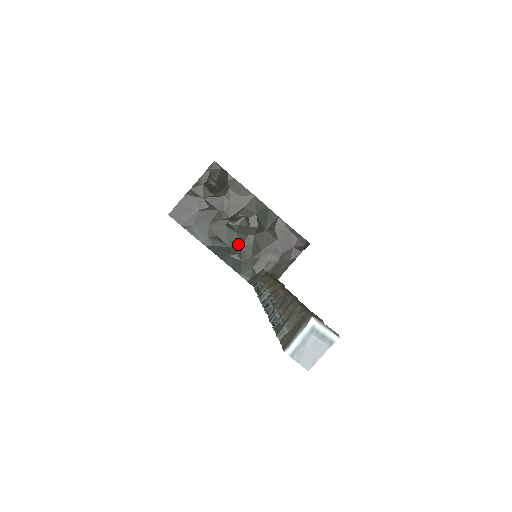
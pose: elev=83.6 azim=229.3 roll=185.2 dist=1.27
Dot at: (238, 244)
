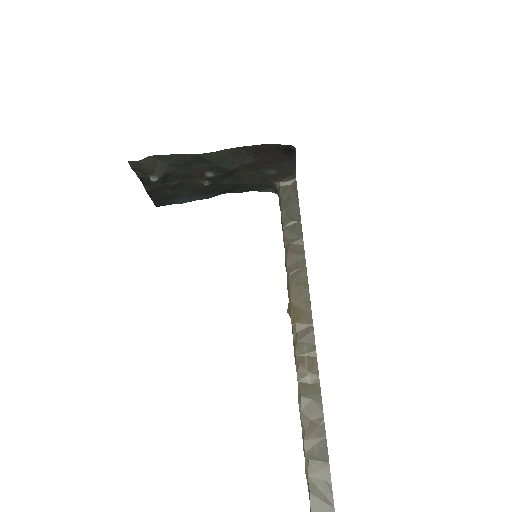
Dot at: (231, 186)
